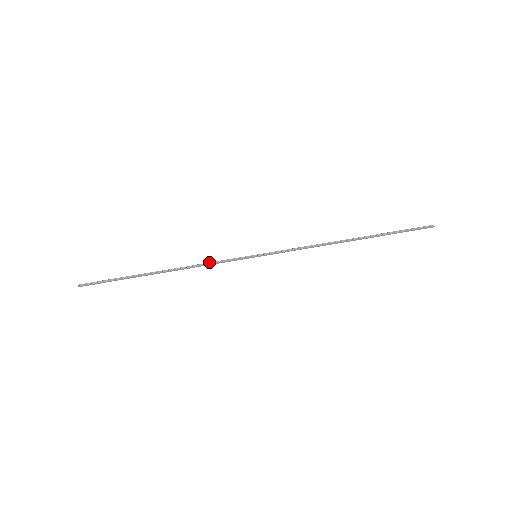
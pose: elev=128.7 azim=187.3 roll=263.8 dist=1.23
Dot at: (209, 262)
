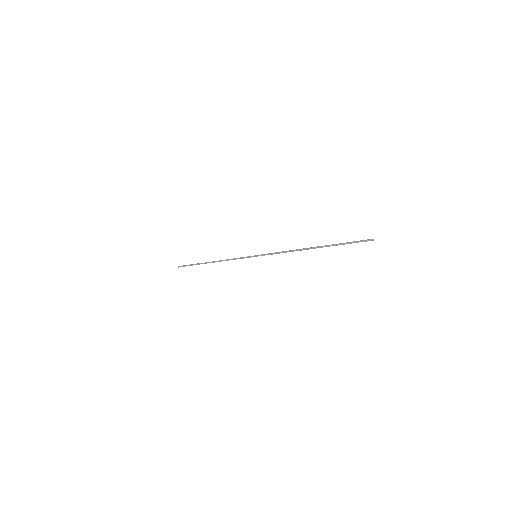
Dot at: (233, 258)
